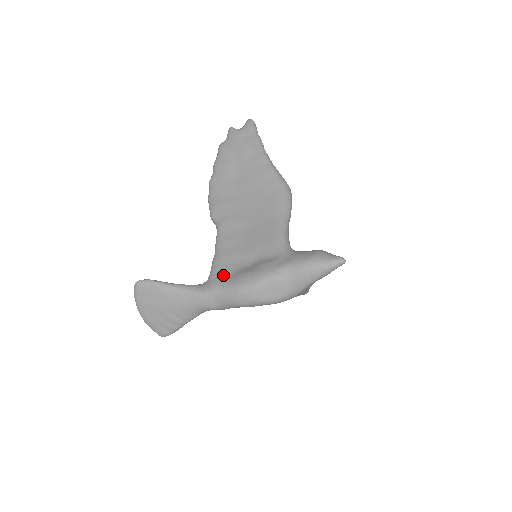
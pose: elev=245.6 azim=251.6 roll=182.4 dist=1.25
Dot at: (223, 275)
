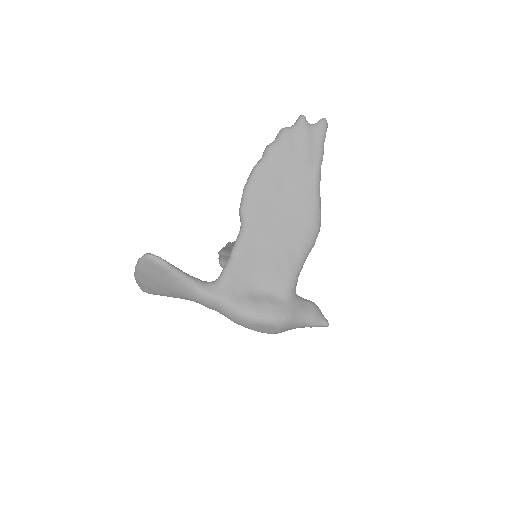
Dot at: (231, 290)
